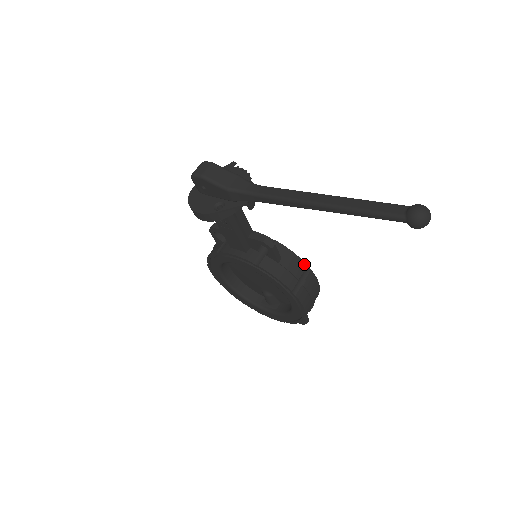
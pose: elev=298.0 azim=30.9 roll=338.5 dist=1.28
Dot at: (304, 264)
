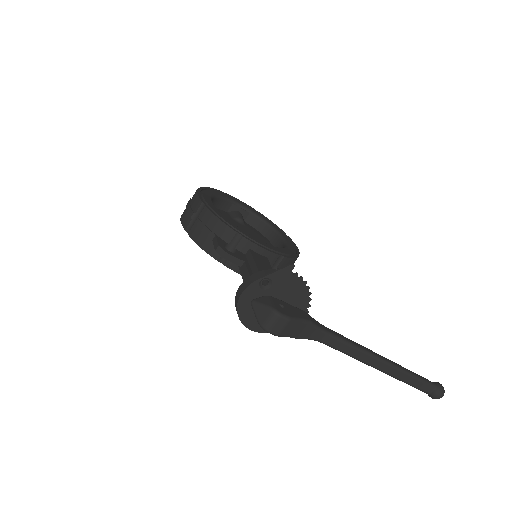
Dot at: occluded
